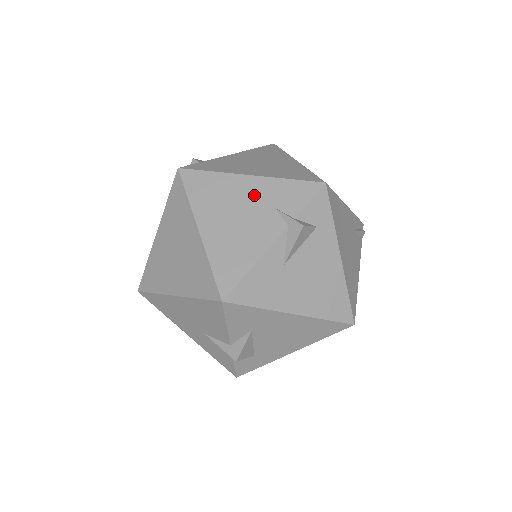
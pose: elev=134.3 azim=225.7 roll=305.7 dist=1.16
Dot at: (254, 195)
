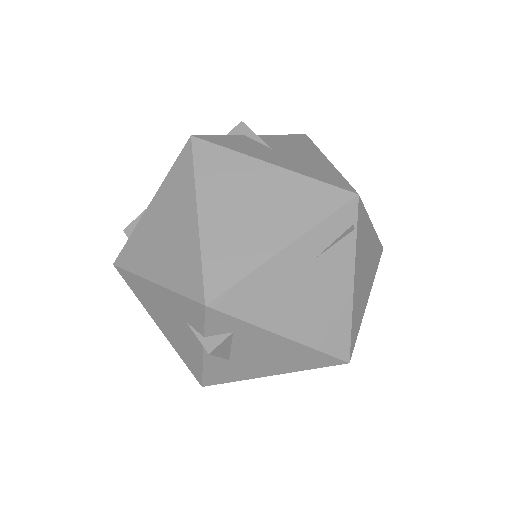
Dot at: (167, 305)
